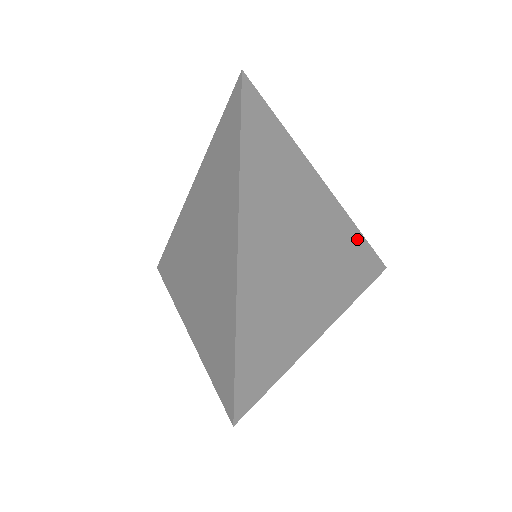
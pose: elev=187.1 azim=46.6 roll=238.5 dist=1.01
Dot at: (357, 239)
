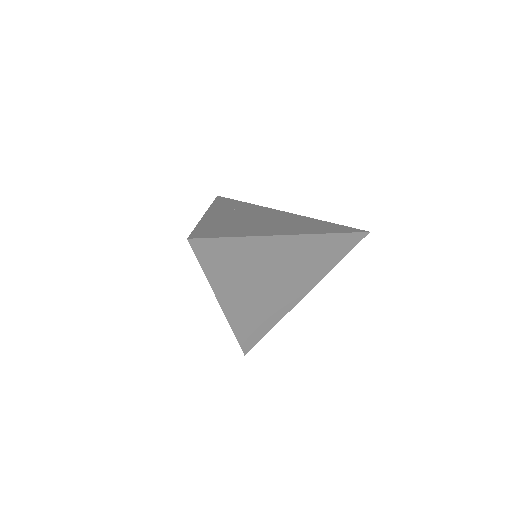
Dot at: (329, 240)
